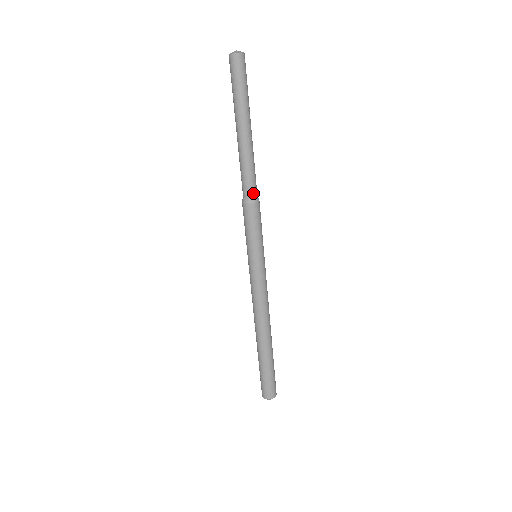
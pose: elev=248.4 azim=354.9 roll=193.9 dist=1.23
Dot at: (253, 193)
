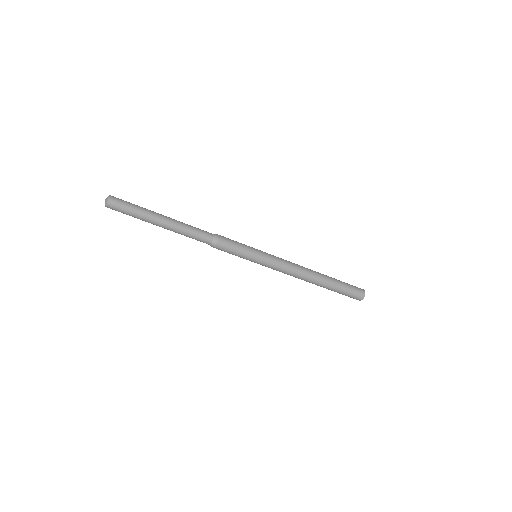
Dot at: (209, 240)
